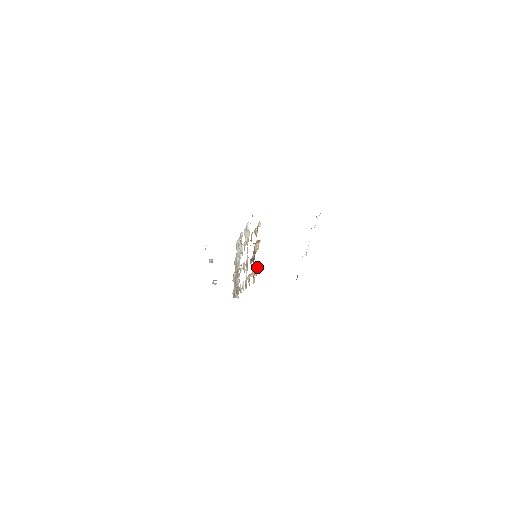
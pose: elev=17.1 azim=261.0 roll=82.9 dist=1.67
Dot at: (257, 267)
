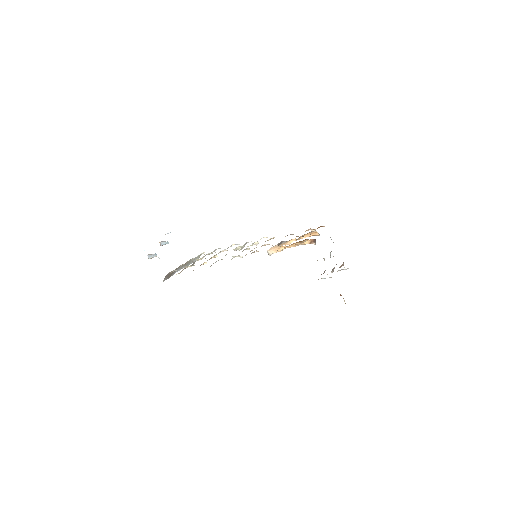
Dot at: (310, 239)
